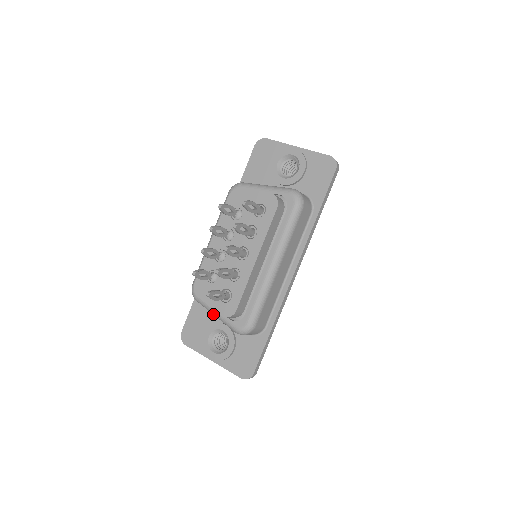
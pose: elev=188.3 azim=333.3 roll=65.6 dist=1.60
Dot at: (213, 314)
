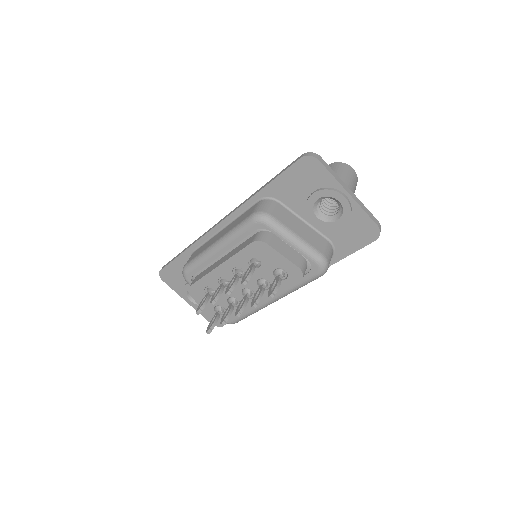
Dot at: occluded
